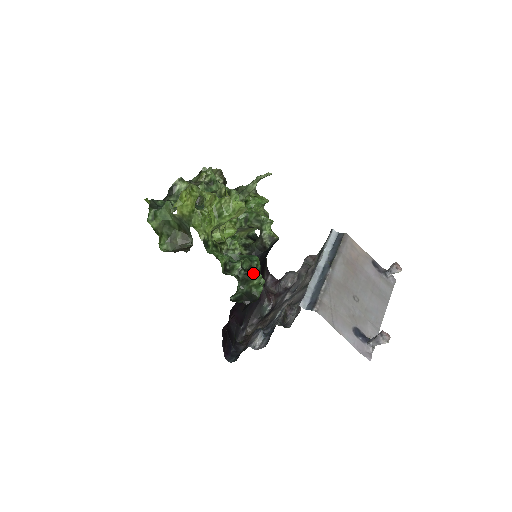
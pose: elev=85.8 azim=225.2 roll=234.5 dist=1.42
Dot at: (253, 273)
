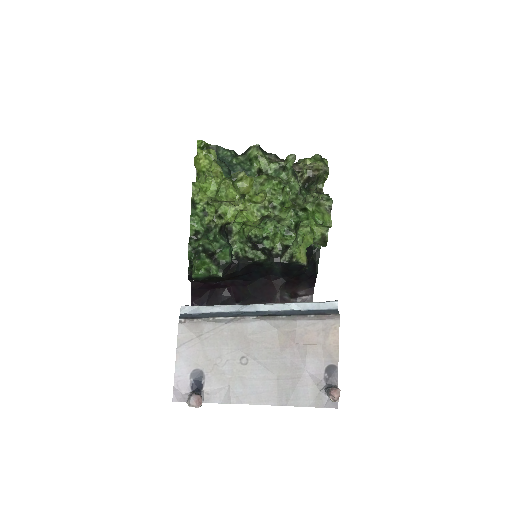
Dot at: (201, 256)
